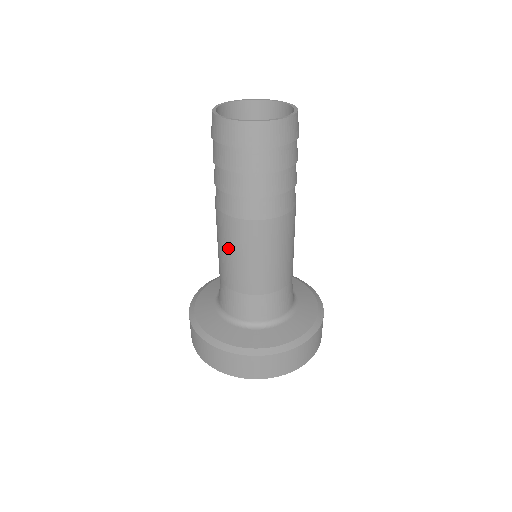
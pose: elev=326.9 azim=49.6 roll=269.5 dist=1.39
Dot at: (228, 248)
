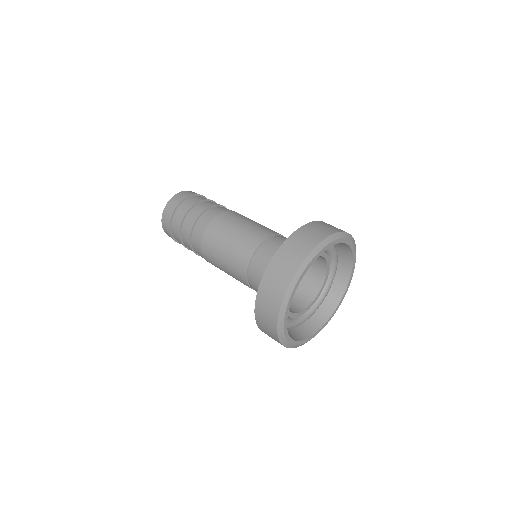
Dot at: (225, 239)
